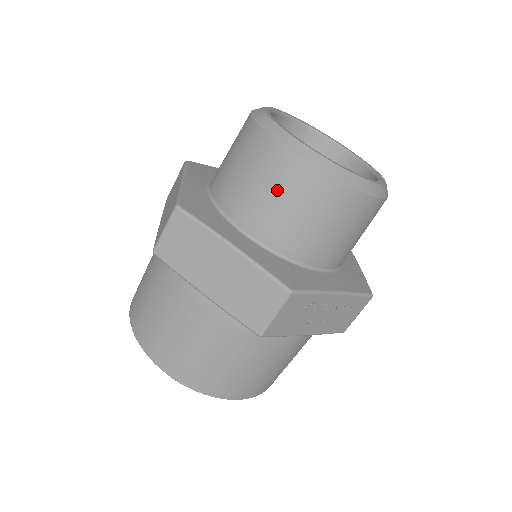
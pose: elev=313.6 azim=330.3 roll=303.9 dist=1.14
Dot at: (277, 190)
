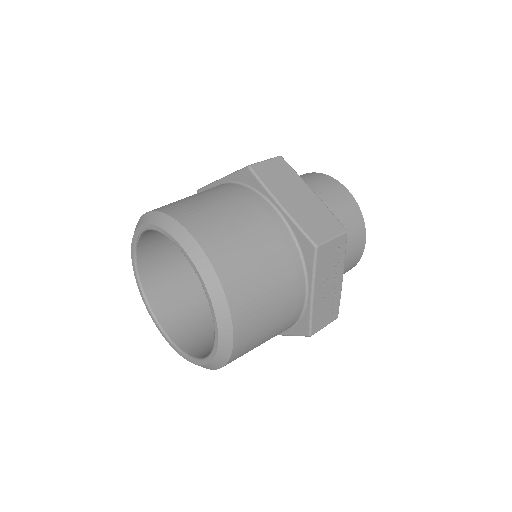
Dot at: (332, 196)
